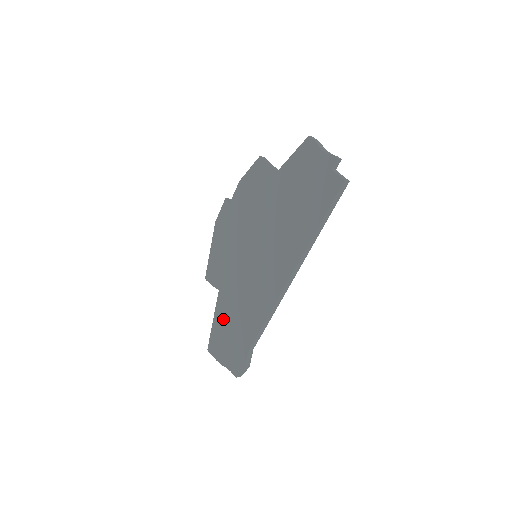
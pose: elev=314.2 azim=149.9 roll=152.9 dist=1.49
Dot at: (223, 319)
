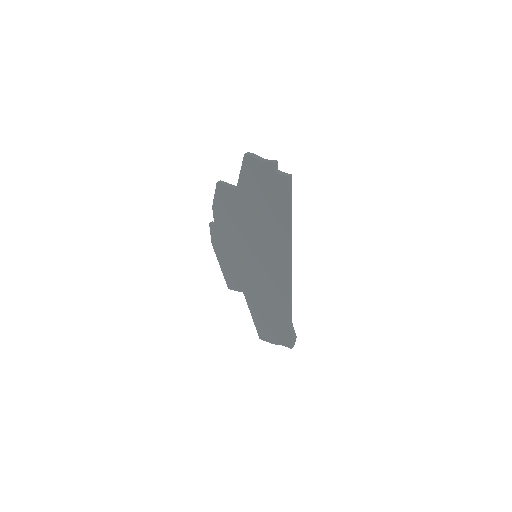
Dot at: (258, 312)
